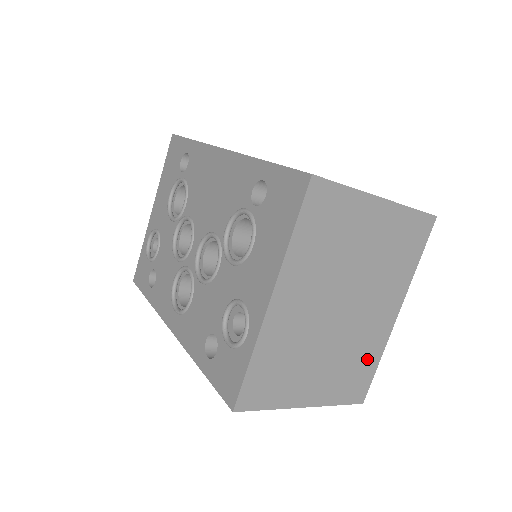
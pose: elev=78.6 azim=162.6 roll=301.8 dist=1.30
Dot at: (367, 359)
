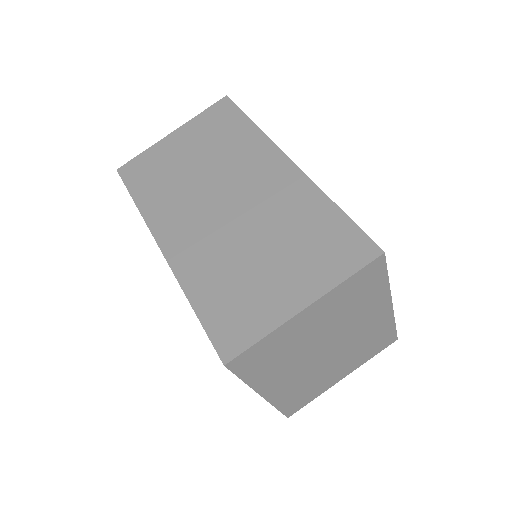
Dot at: (380, 333)
